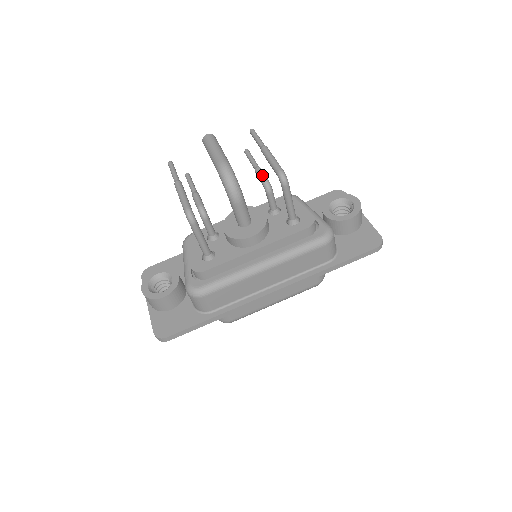
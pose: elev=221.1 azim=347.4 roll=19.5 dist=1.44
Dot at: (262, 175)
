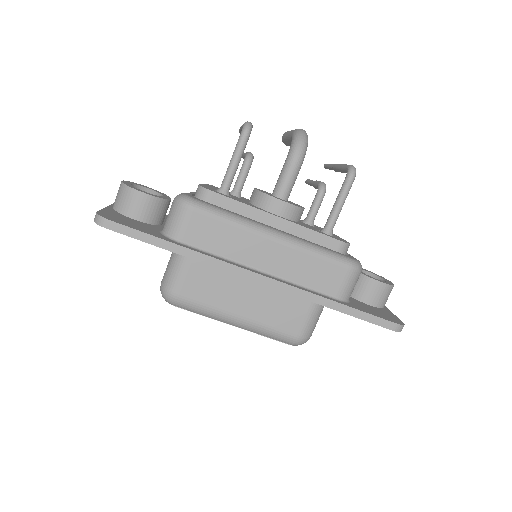
Dot at: occluded
